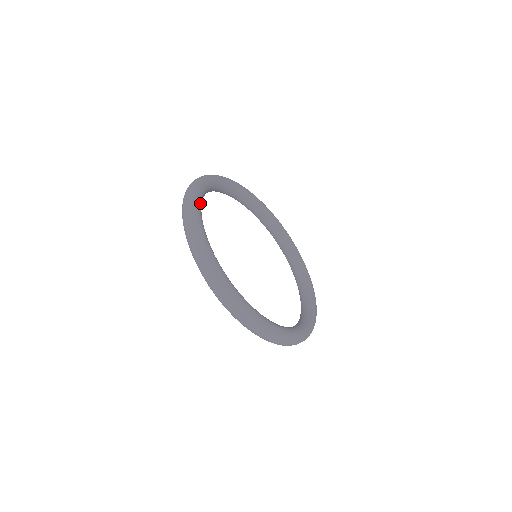
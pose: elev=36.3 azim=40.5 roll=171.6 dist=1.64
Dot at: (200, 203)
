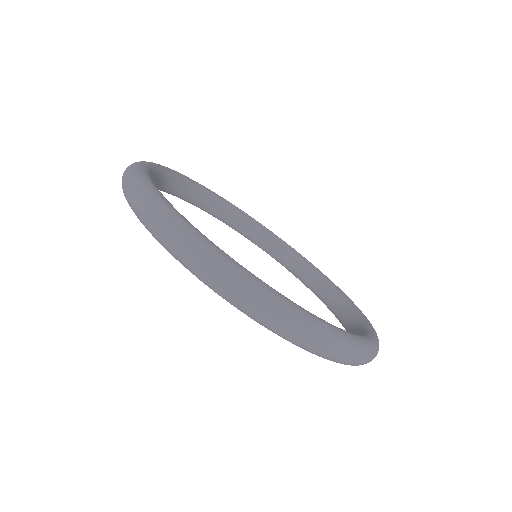
Dot at: (174, 208)
